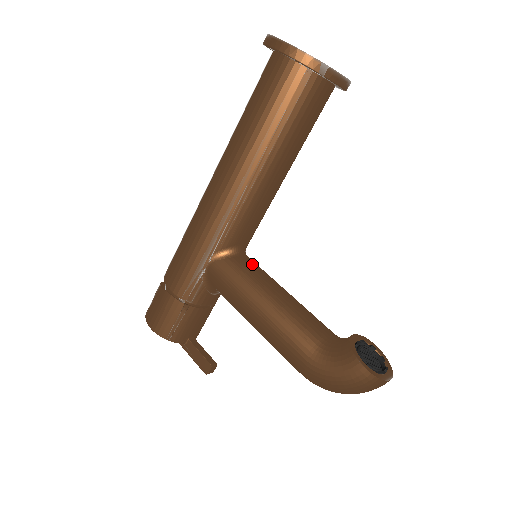
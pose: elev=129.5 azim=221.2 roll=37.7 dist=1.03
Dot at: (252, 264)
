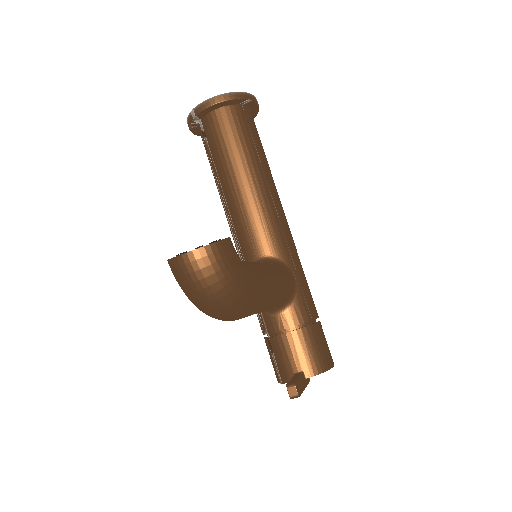
Dot at: occluded
